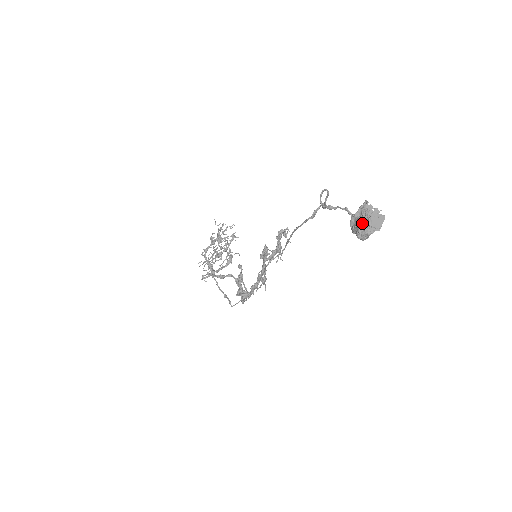
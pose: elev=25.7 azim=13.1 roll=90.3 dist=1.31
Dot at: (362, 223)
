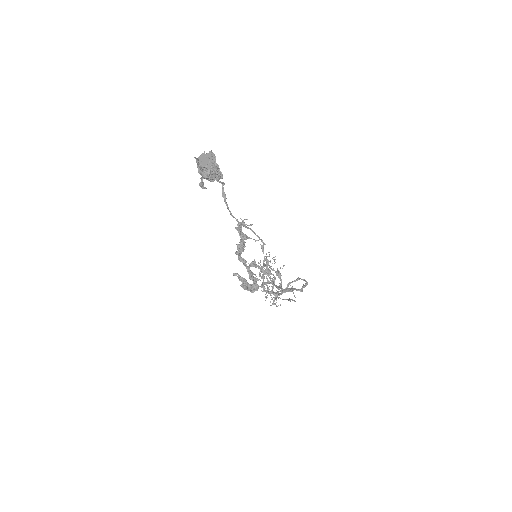
Dot at: (203, 172)
